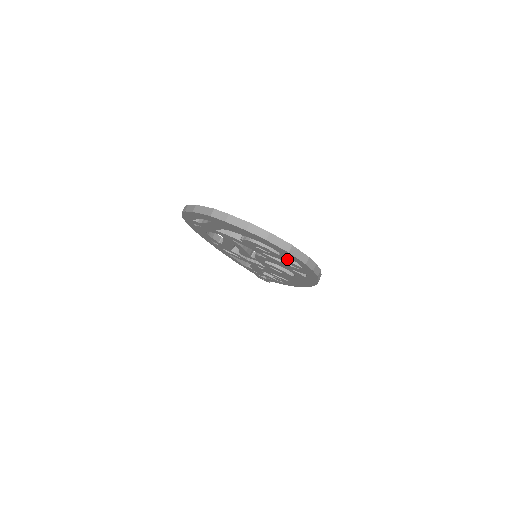
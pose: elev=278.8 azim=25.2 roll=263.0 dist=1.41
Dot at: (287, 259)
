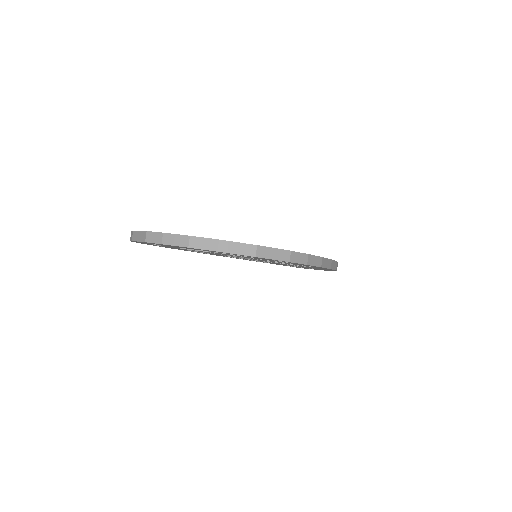
Dot at: occluded
